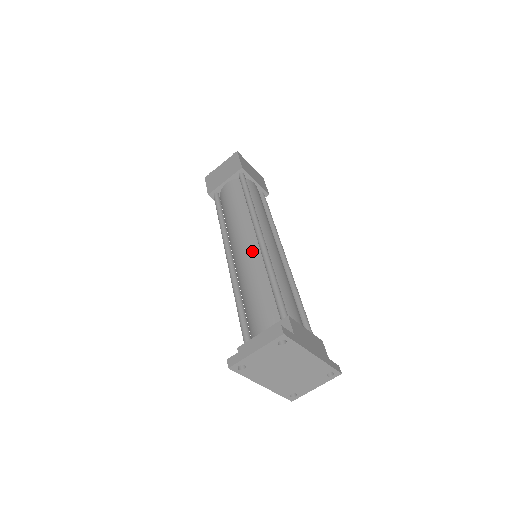
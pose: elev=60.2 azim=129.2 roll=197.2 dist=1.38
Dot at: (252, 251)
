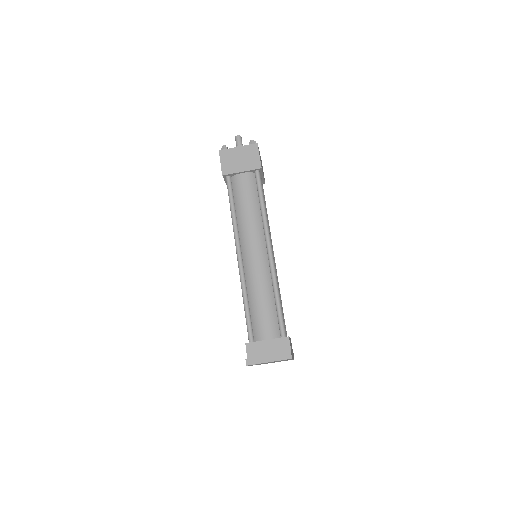
Dot at: (262, 263)
